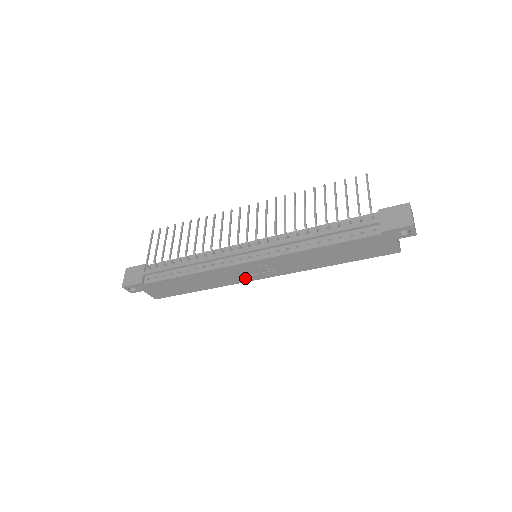
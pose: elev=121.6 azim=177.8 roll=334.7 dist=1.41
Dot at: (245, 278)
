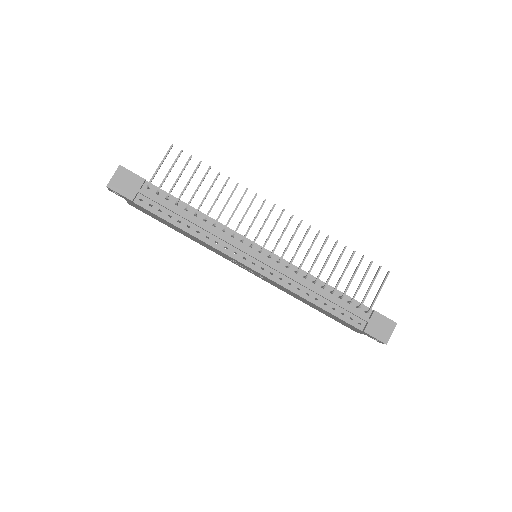
Dot at: (231, 261)
